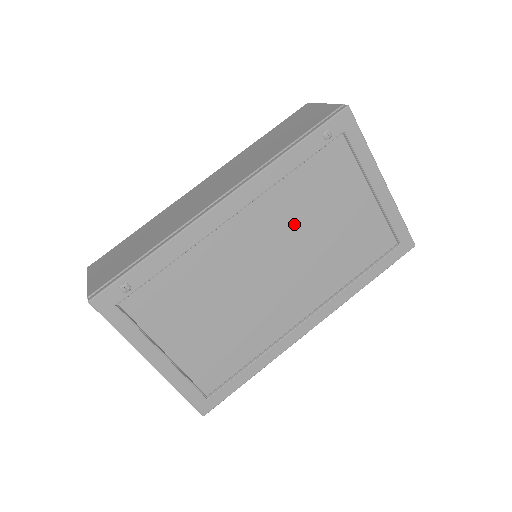
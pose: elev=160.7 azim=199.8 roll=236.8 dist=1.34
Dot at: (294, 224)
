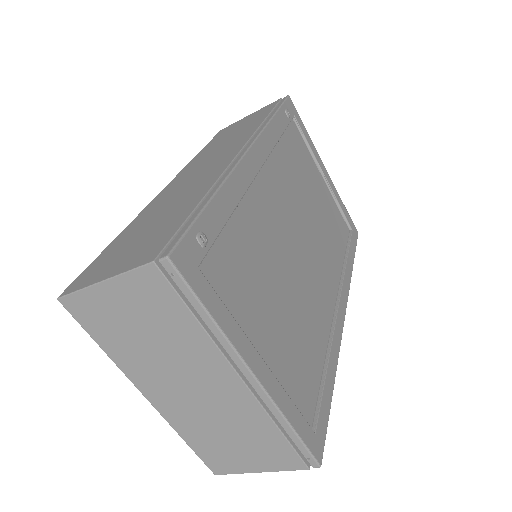
Dot at: (296, 194)
